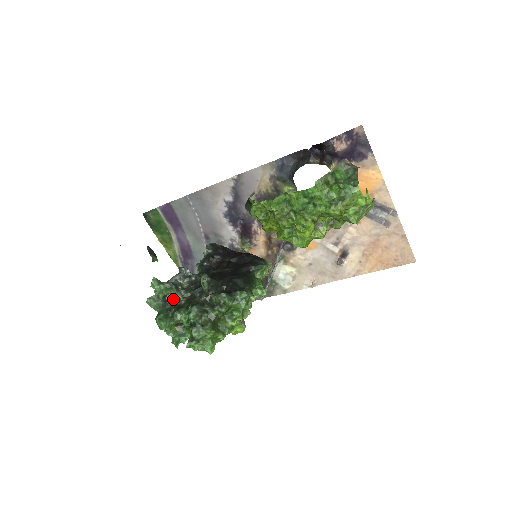
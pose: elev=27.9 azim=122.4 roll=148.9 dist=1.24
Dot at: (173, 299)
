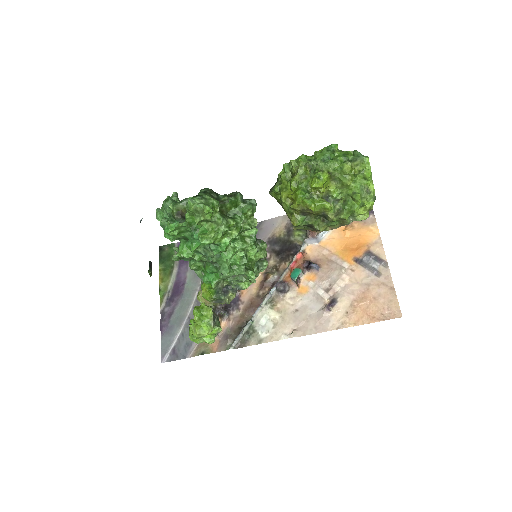
Dot at: occluded
